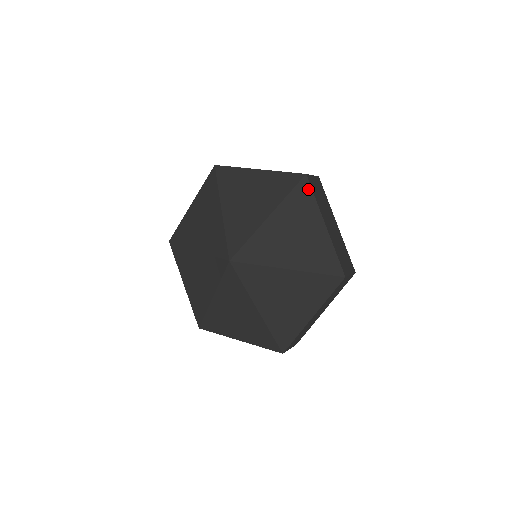
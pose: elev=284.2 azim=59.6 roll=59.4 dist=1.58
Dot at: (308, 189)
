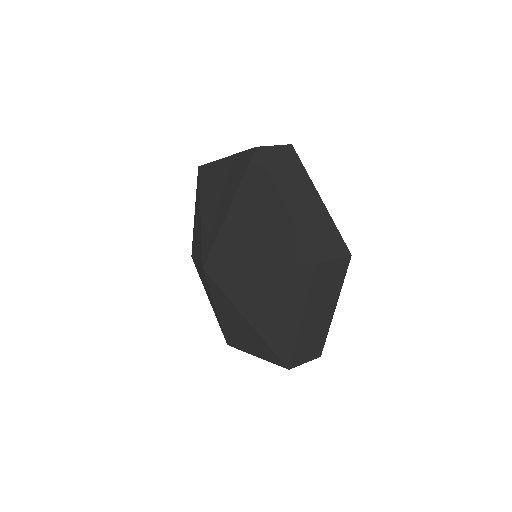
Dot at: (261, 164)
